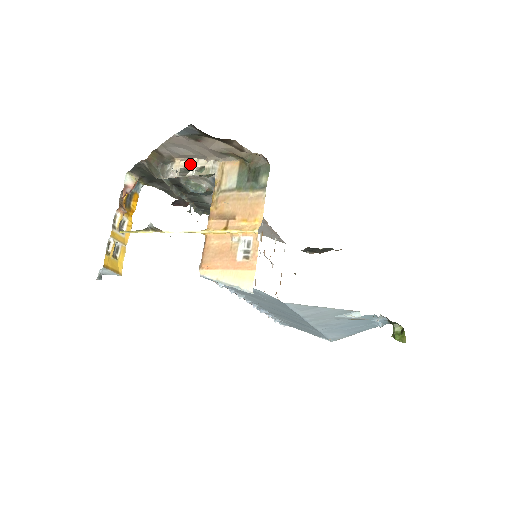
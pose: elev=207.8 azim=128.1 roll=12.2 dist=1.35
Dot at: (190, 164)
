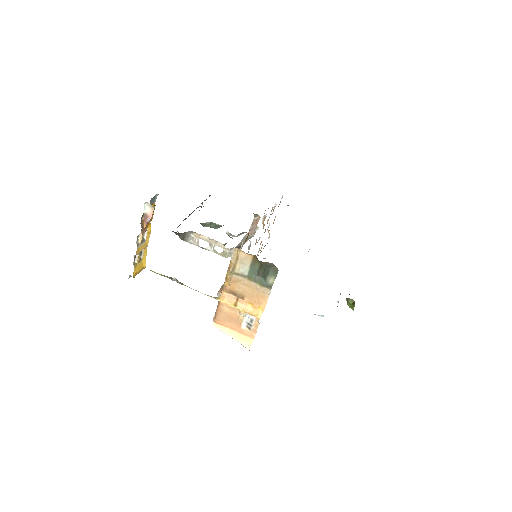
Dot at: (209, 241)
